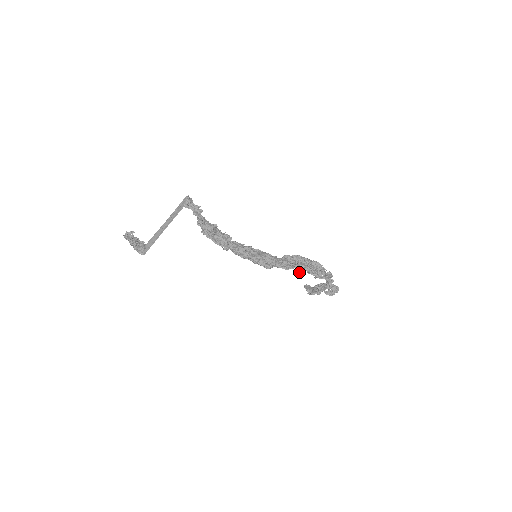
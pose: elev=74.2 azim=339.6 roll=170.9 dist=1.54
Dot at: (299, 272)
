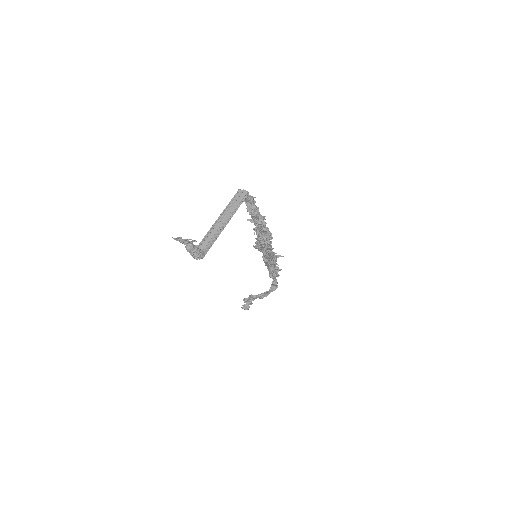
Dot at: occluded
